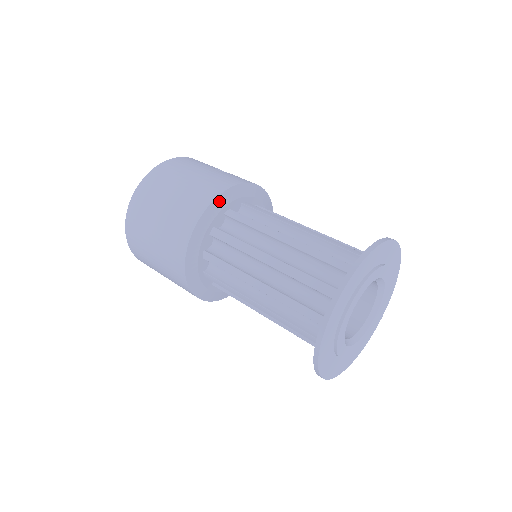
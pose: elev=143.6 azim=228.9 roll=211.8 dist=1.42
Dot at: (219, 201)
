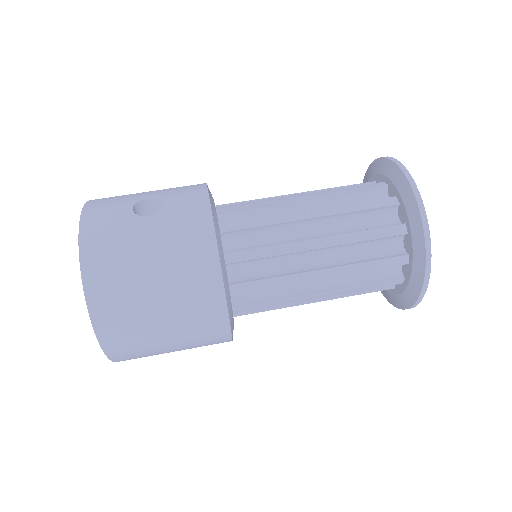
Dot at: (222, 264)
